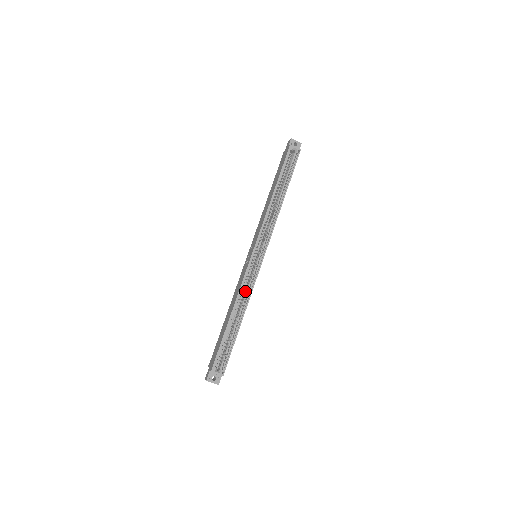
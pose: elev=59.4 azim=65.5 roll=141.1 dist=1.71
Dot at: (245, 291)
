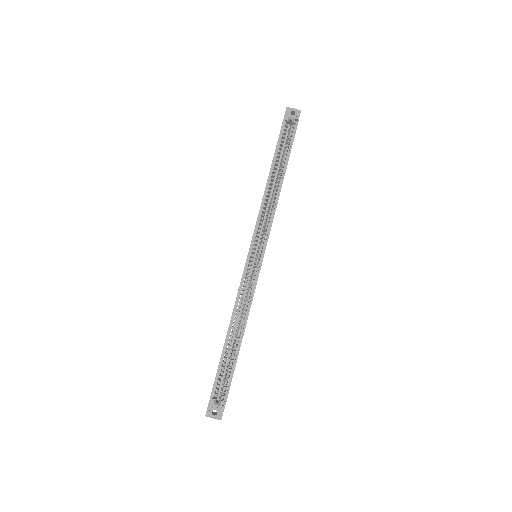
Dot at: (245, 301)
